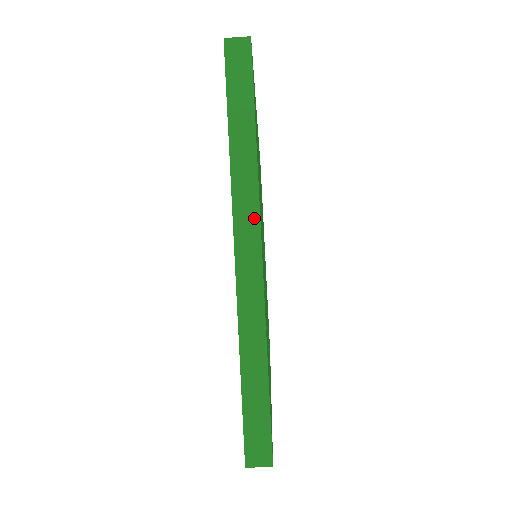
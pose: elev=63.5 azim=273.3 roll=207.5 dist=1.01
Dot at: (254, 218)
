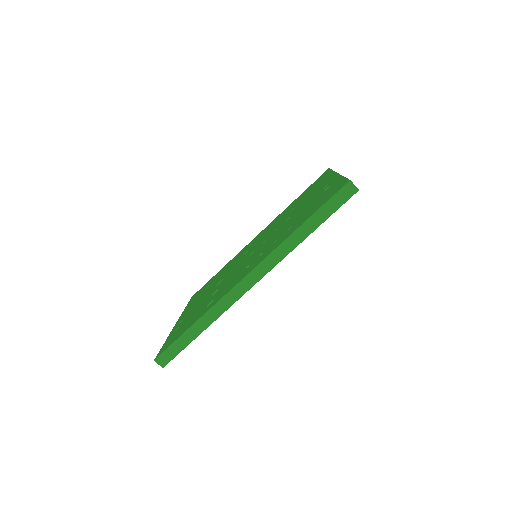
Dot at: occluded
